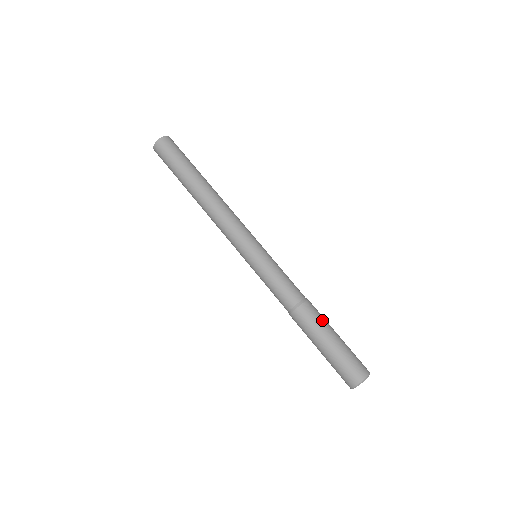
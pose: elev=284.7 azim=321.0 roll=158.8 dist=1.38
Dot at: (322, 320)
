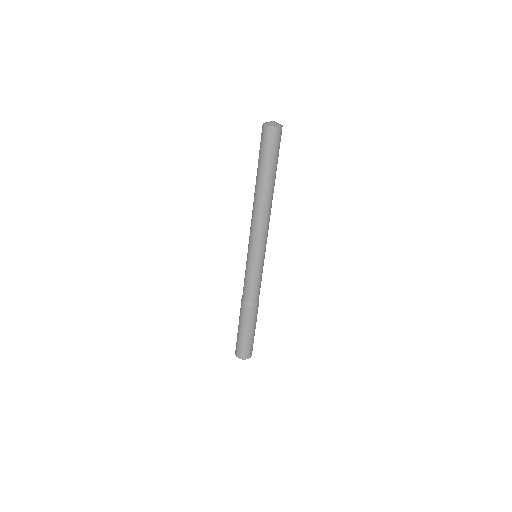
Dot at: (251, 321)
